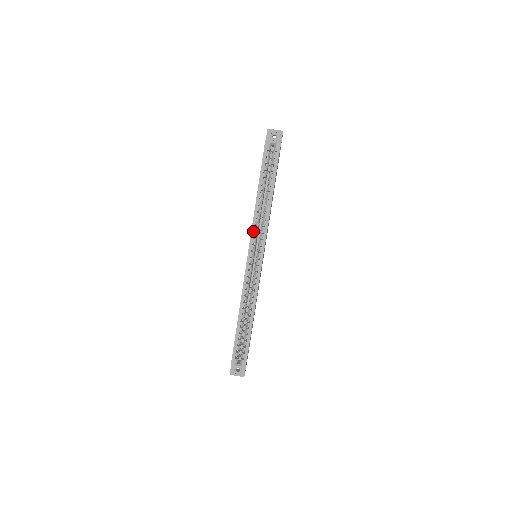
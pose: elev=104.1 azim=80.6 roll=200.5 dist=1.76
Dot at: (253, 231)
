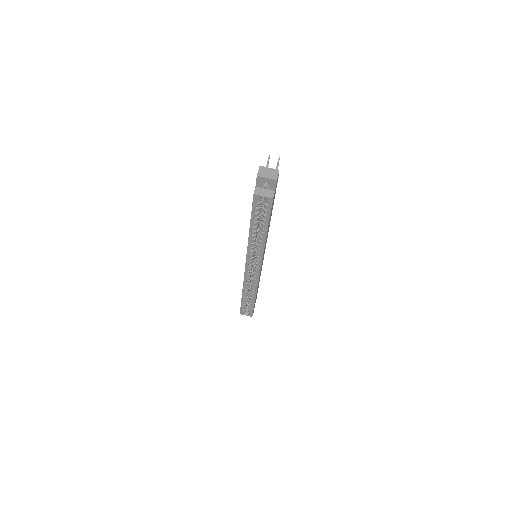
Dot at: (248, 254)
